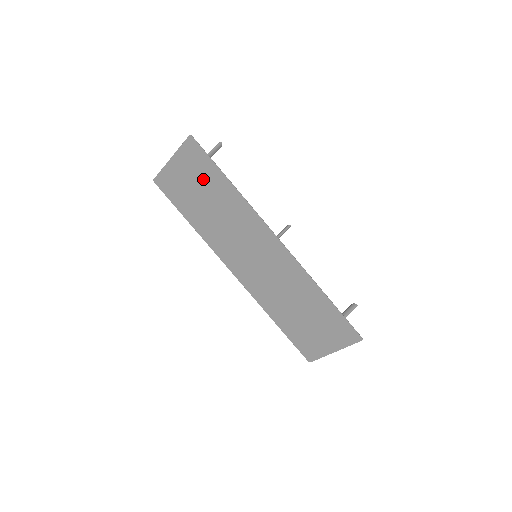
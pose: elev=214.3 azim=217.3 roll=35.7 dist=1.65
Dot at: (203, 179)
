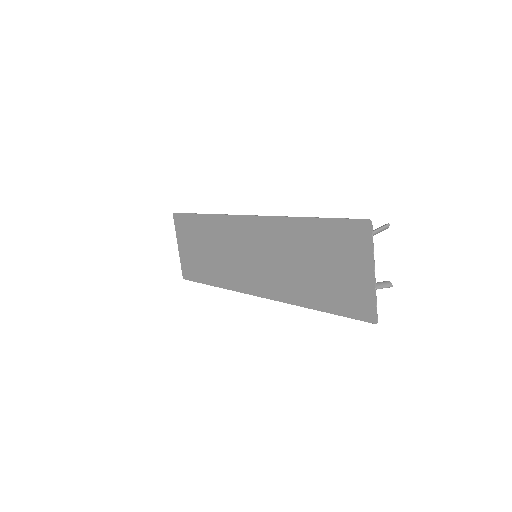
Dot at: (194, 235)
